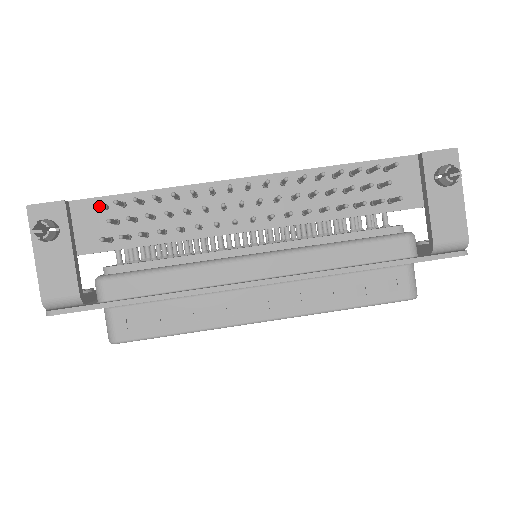
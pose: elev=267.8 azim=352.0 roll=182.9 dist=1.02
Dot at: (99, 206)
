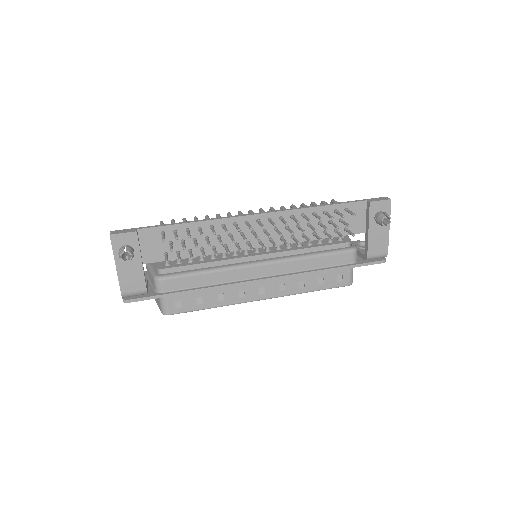
Dot at: (164, 240)
